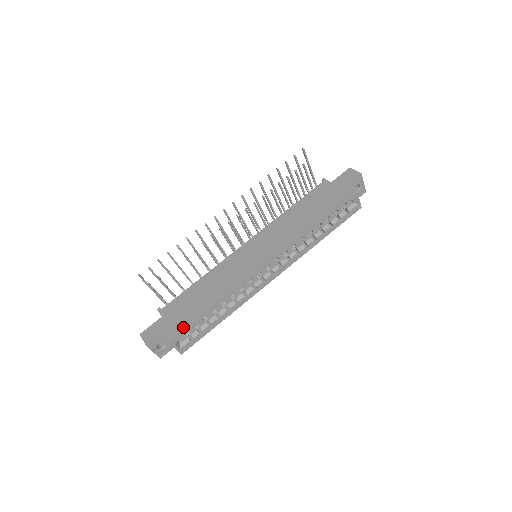
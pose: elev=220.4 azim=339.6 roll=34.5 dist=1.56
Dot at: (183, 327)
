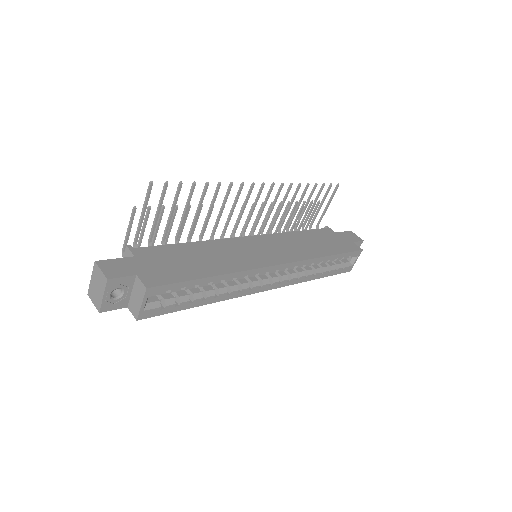
Dot at: (172, 281)
